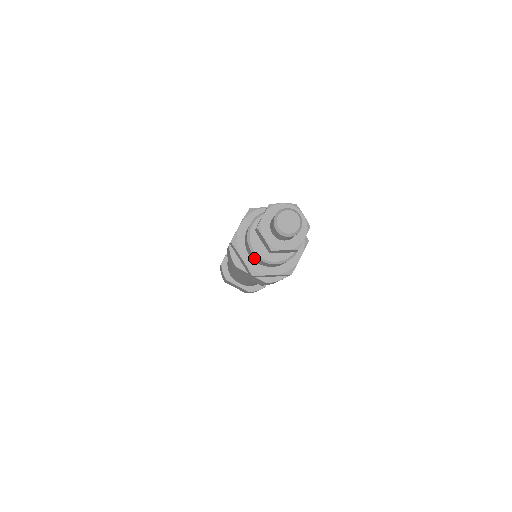
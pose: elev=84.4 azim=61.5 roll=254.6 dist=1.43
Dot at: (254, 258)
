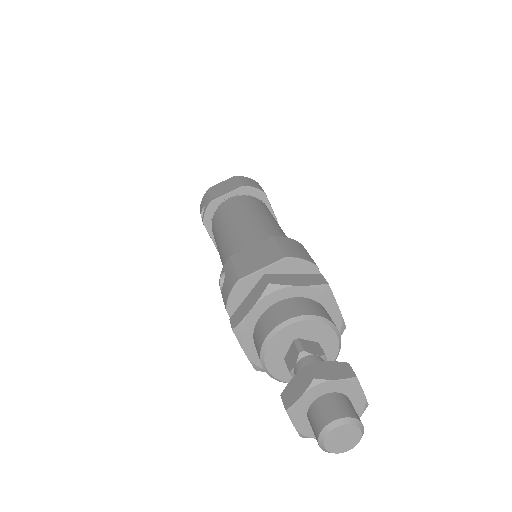
Dot at: occluded
